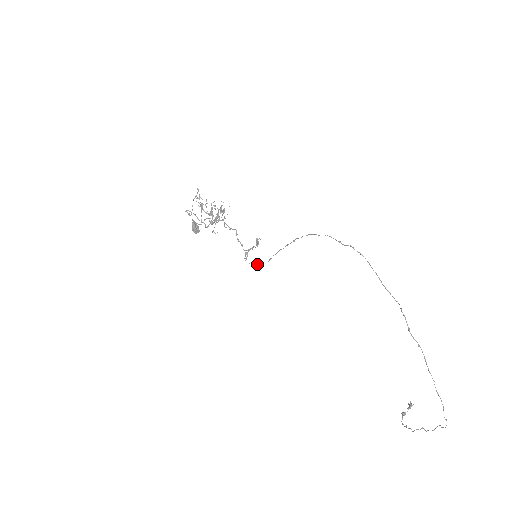
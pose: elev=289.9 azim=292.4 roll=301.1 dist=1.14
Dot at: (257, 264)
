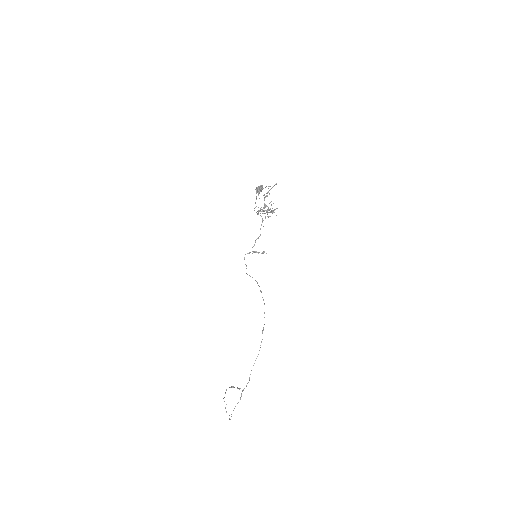
Dot at: occluded
